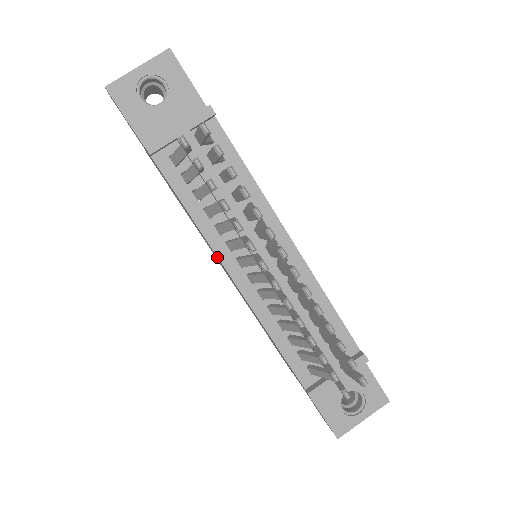
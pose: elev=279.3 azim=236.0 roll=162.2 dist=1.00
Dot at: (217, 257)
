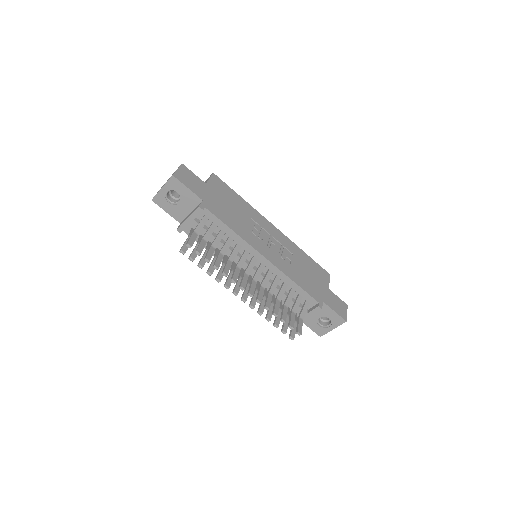
Dot at: occluded
